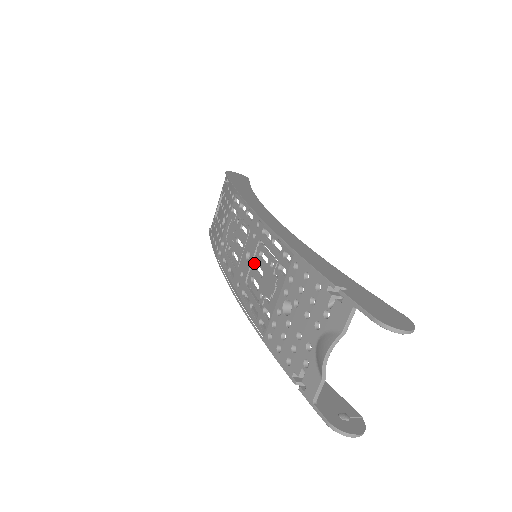
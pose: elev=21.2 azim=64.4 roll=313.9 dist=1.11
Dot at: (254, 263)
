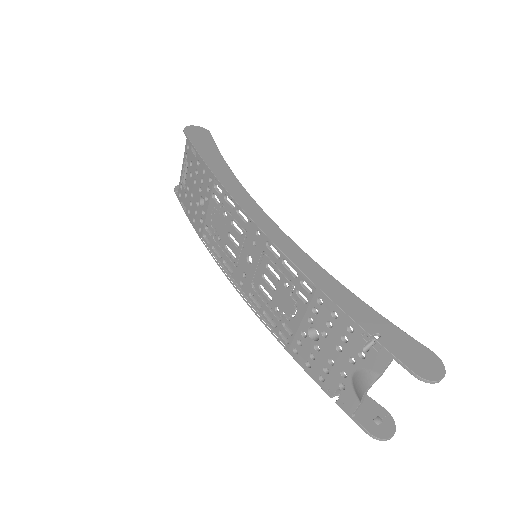
Dot at: (260, 272)
